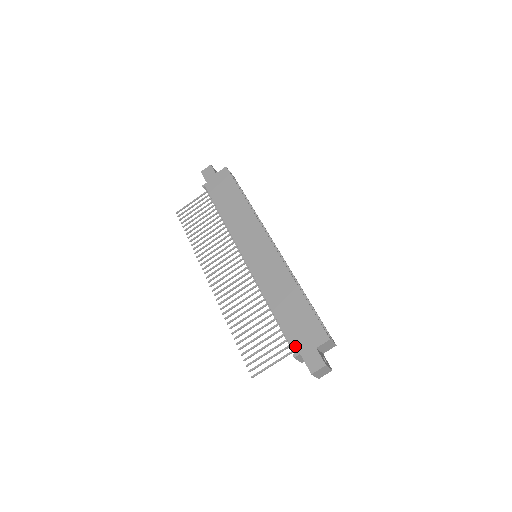
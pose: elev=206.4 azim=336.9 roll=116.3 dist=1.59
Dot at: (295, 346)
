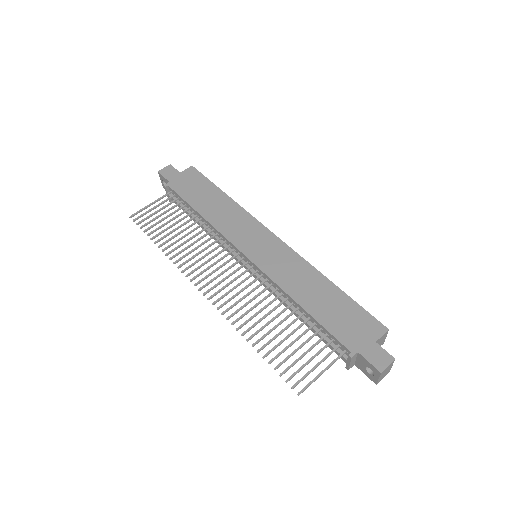
Dot at: (348, 344)
